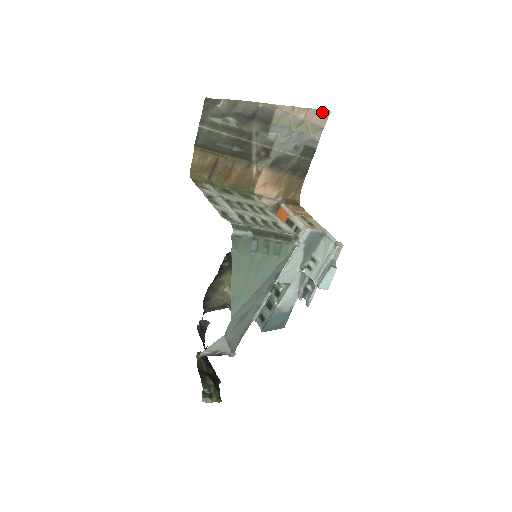
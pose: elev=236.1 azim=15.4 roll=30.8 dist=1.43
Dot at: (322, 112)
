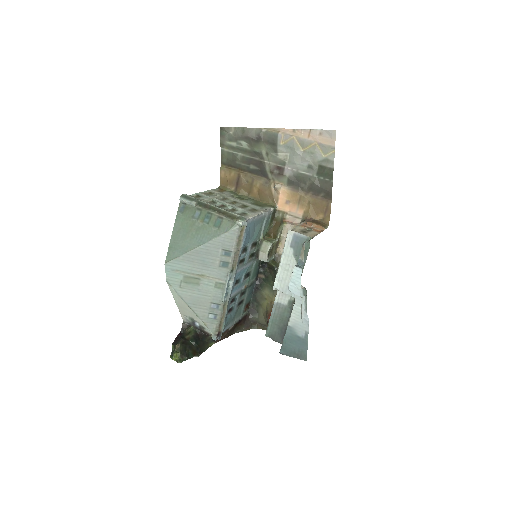
Dot at: (327, 132)
